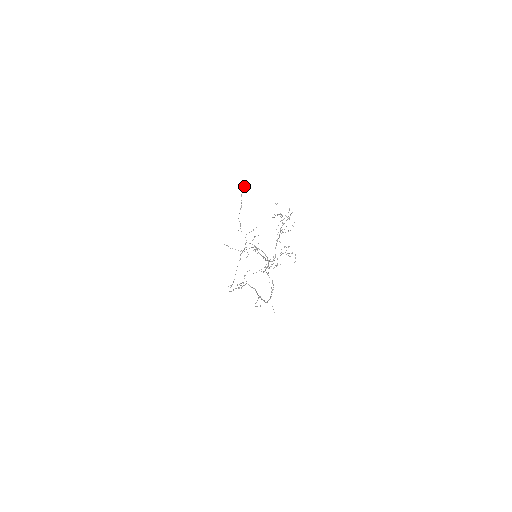
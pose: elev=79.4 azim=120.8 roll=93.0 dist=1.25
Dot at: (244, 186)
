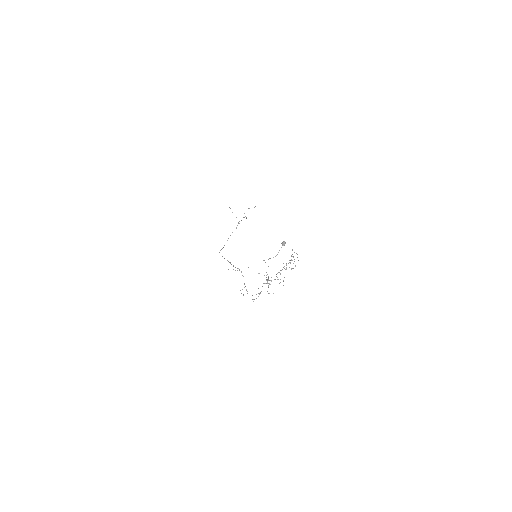
Dot at: occluded
